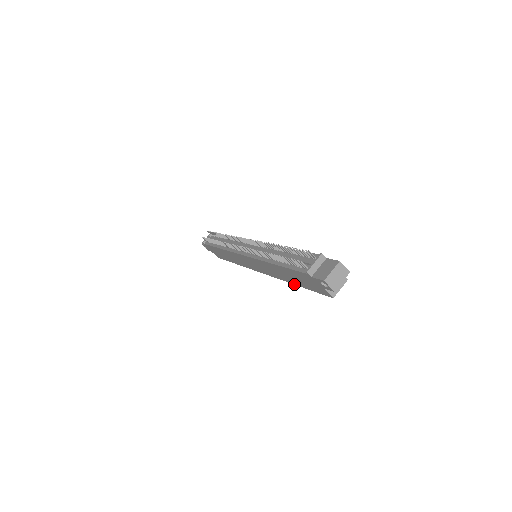
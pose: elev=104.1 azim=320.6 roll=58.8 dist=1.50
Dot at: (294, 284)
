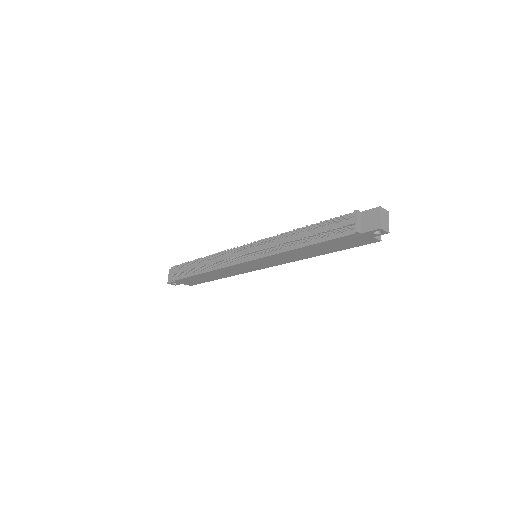
Dot at: occluded
